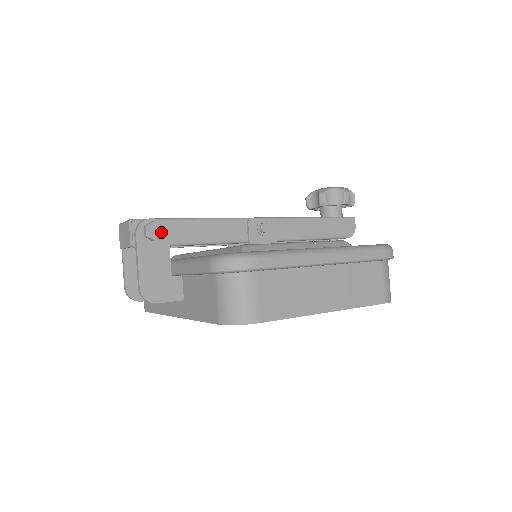
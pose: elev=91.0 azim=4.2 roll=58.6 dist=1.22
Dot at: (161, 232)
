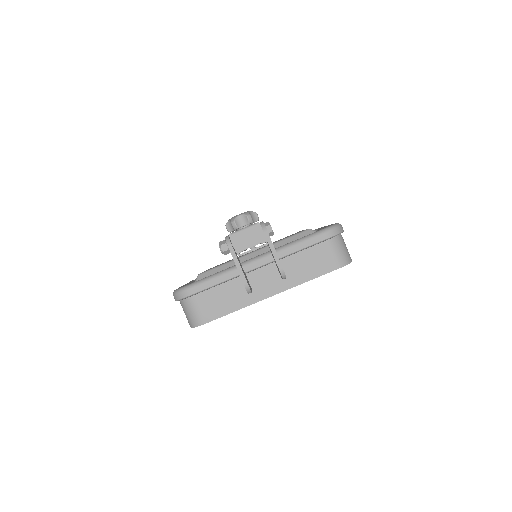
Dot at: occluded
